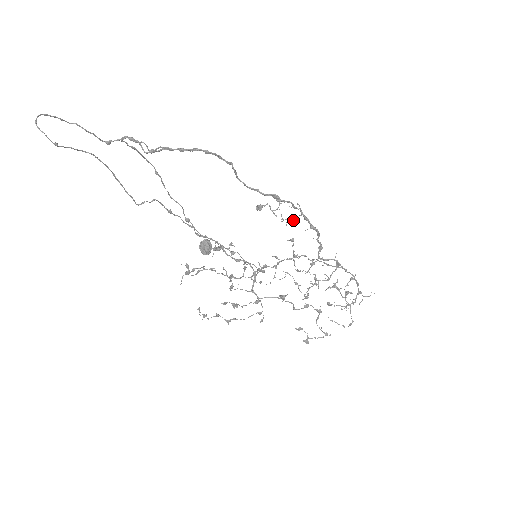
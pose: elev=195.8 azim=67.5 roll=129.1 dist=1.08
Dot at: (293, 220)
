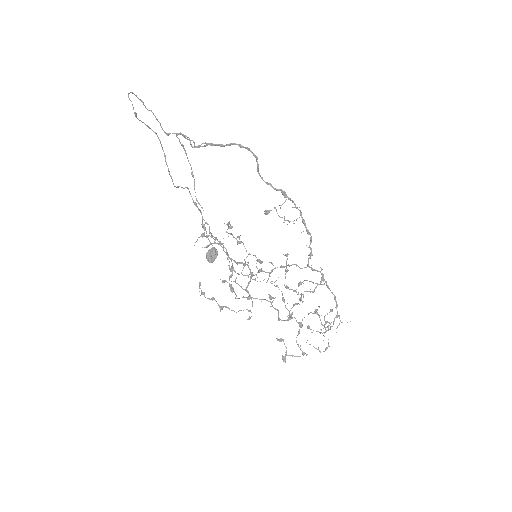
Dot at: (293, 221)
